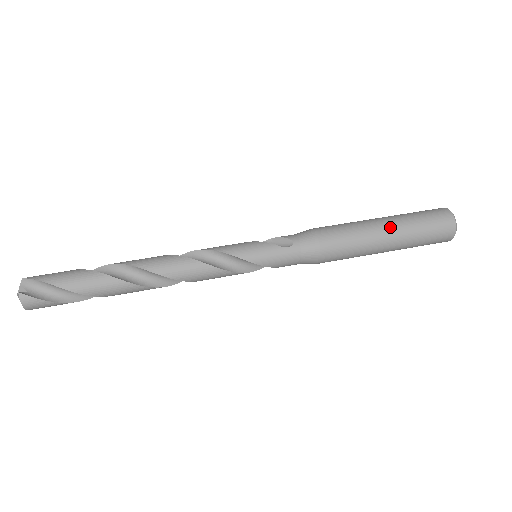
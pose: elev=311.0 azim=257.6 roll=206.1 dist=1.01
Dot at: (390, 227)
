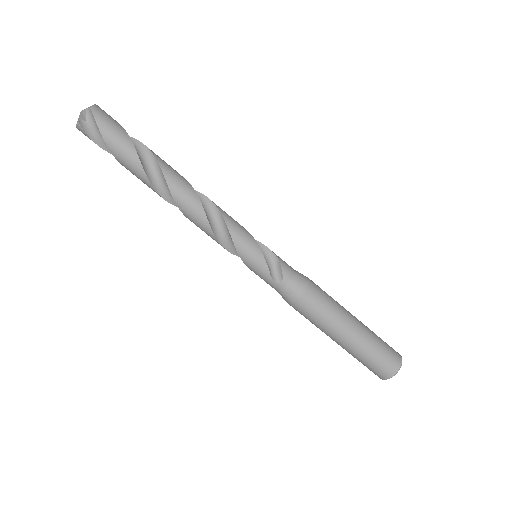
Dot at: (348, 340)
